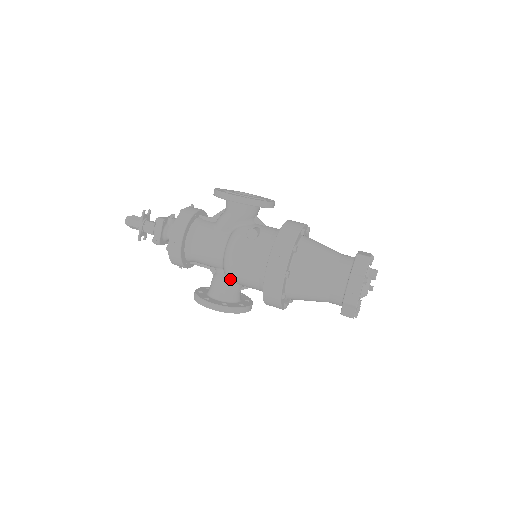
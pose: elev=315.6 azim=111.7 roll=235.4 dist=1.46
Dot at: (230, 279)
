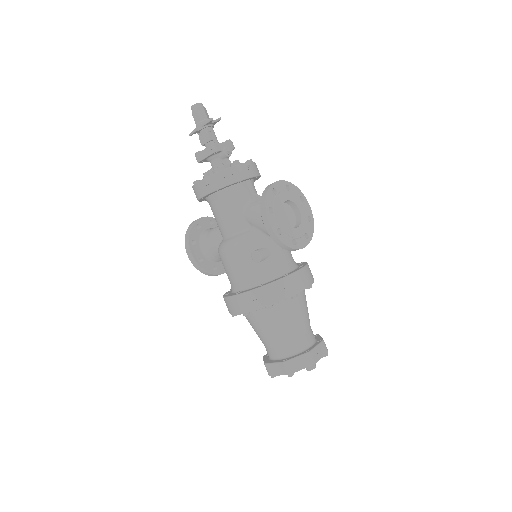
Dot at: occluded
